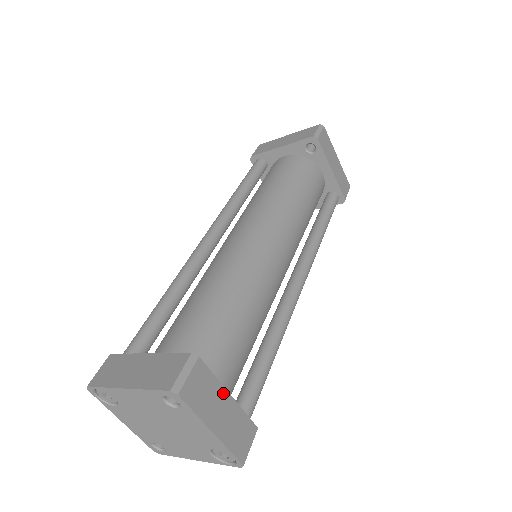
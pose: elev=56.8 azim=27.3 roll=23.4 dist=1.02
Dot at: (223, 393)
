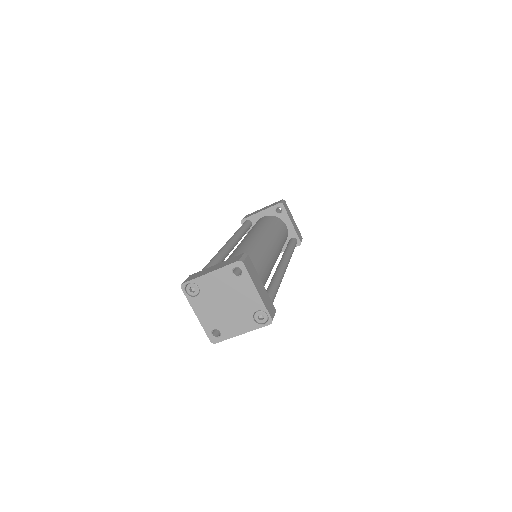
Dot at: (259, 279)
